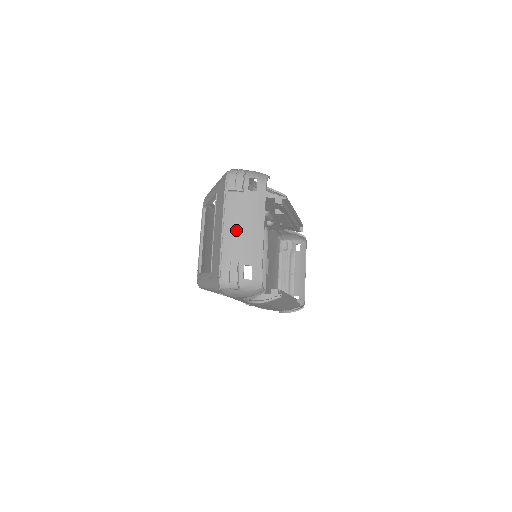
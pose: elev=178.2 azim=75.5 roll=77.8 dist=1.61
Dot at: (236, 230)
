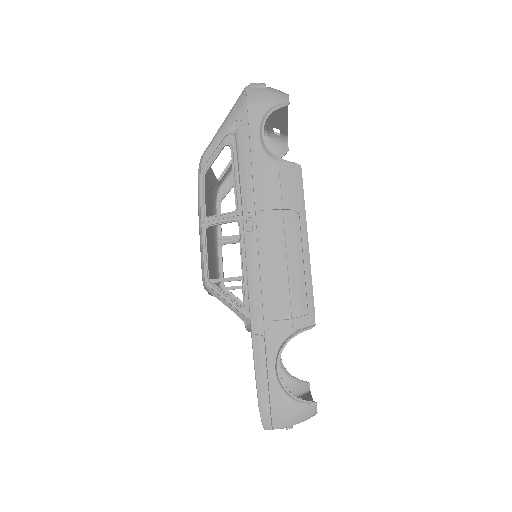
Dot at: occluded
